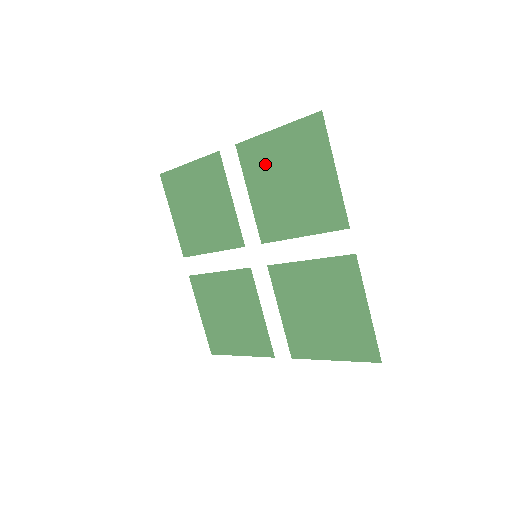
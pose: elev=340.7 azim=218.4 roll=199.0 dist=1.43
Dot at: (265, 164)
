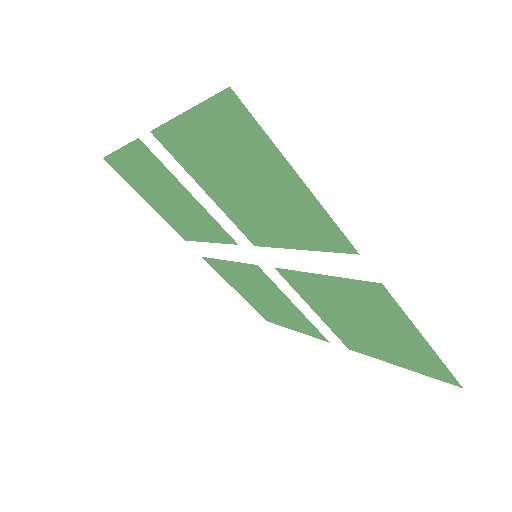
Dot at: (372, 310)
